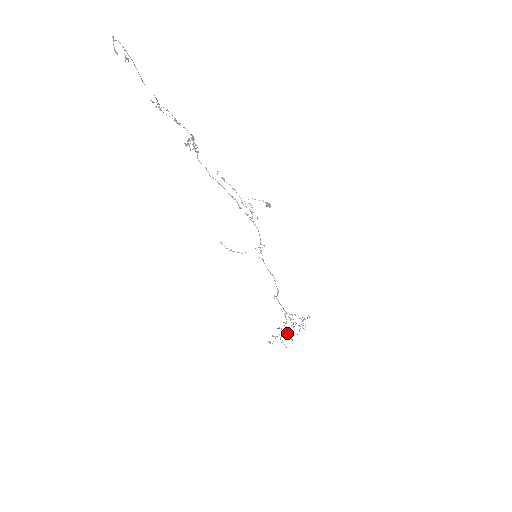
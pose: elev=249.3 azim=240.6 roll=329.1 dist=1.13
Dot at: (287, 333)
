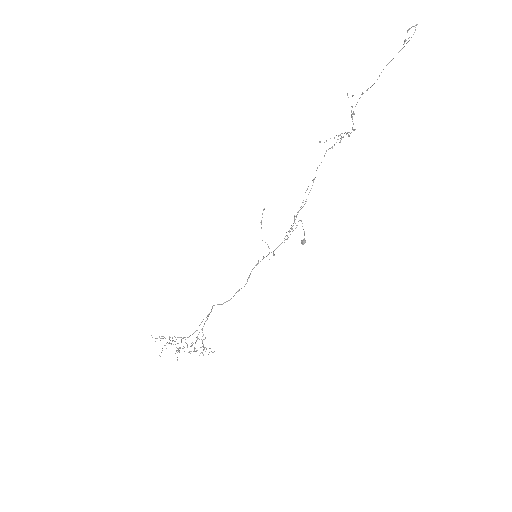
Dot at: occluded
